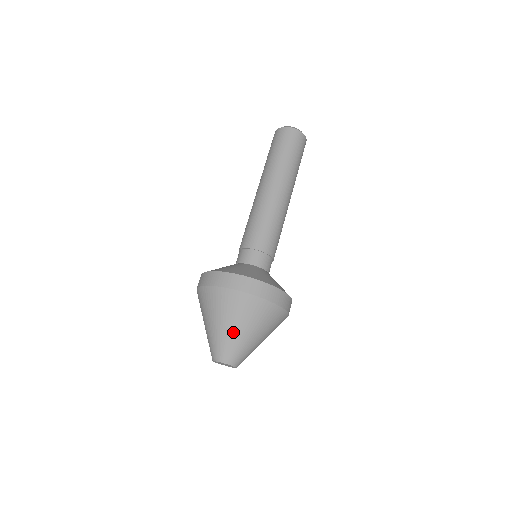
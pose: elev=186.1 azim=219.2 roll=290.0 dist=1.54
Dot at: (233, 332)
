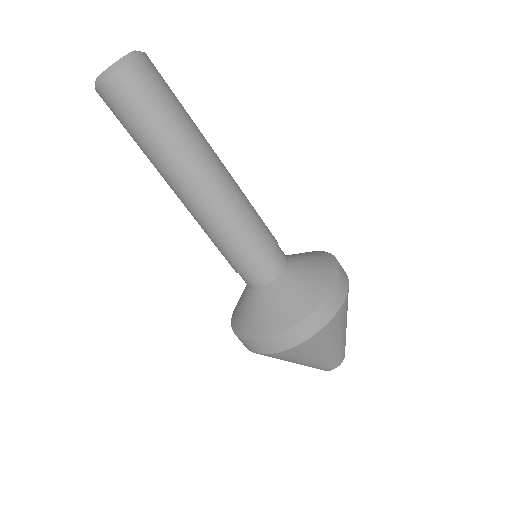
Dot at: (318, 360)
